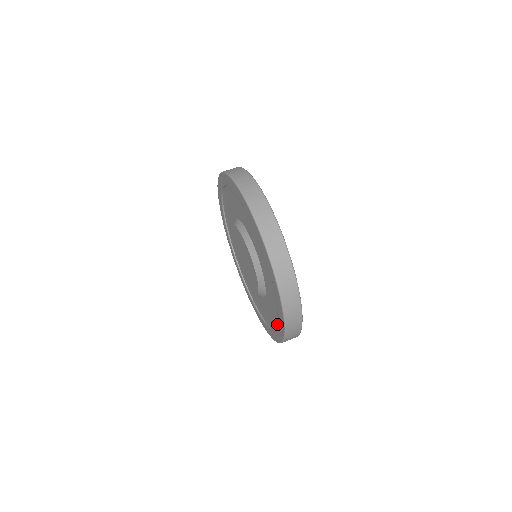
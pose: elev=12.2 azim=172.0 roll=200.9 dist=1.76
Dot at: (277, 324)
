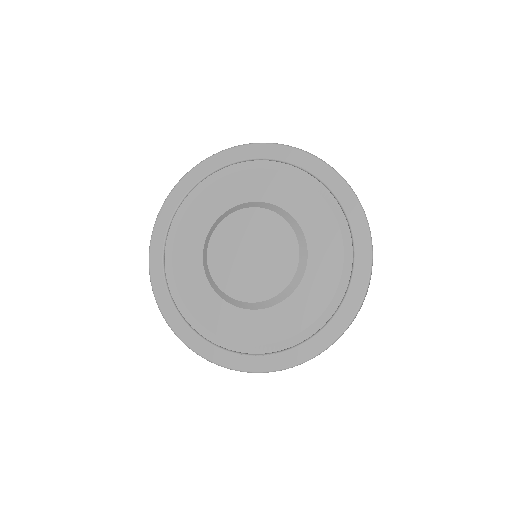
Dot at: (309, 333)
